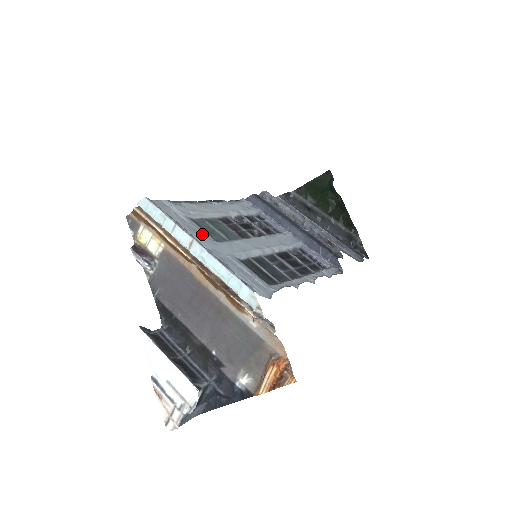
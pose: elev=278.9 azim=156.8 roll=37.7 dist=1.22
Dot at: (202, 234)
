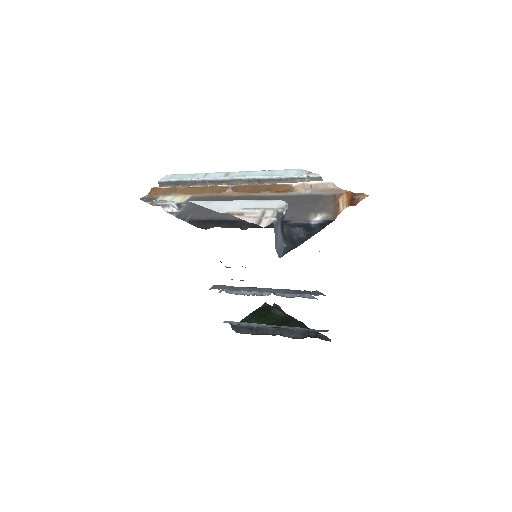
Dot at: occluded
